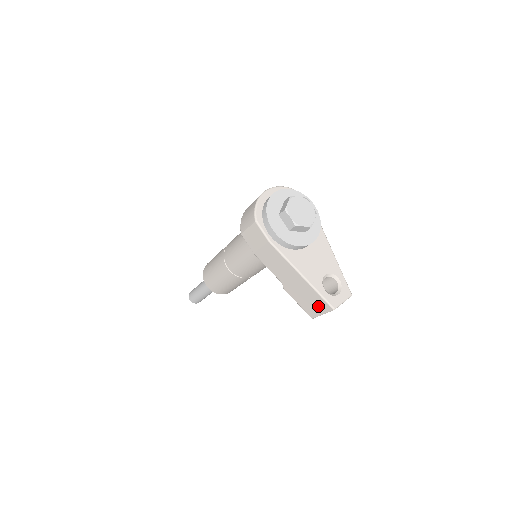
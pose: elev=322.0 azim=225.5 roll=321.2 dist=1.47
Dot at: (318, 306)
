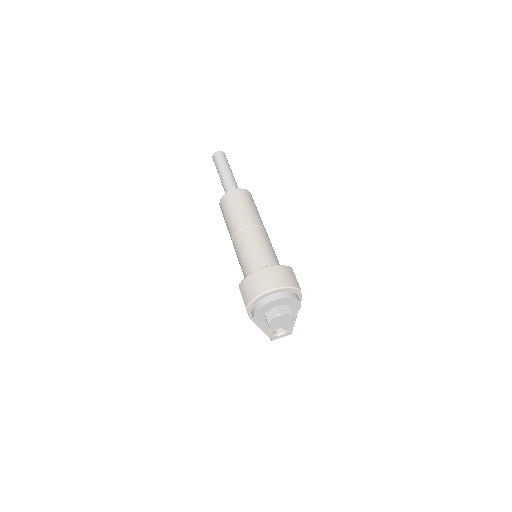
Dot at: occluded
